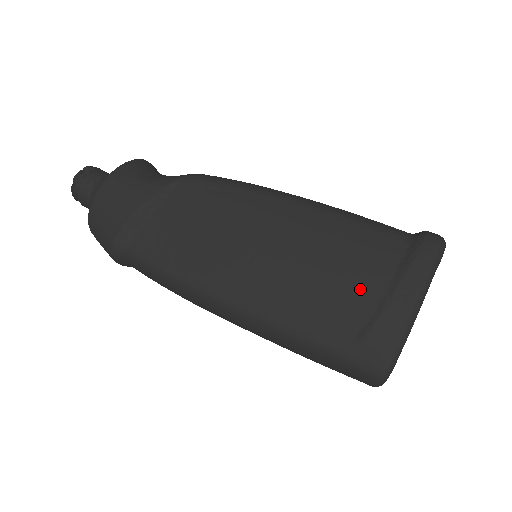
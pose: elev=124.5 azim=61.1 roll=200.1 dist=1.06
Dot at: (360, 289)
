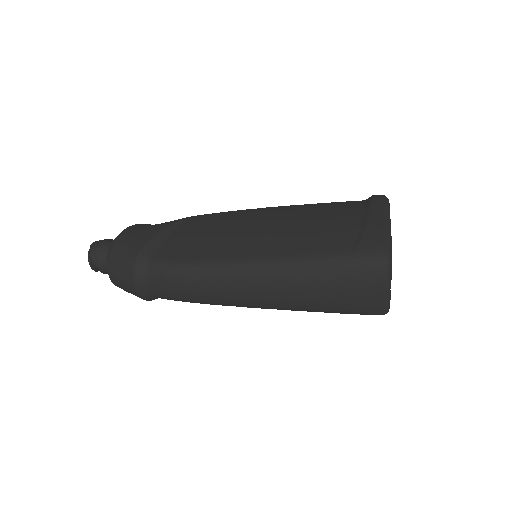
Dot at: (344, 221)
